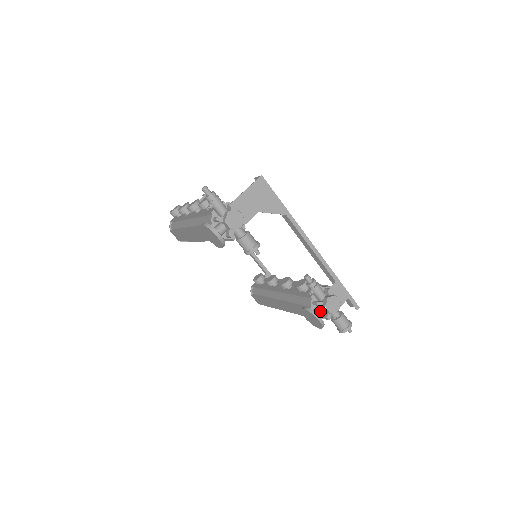
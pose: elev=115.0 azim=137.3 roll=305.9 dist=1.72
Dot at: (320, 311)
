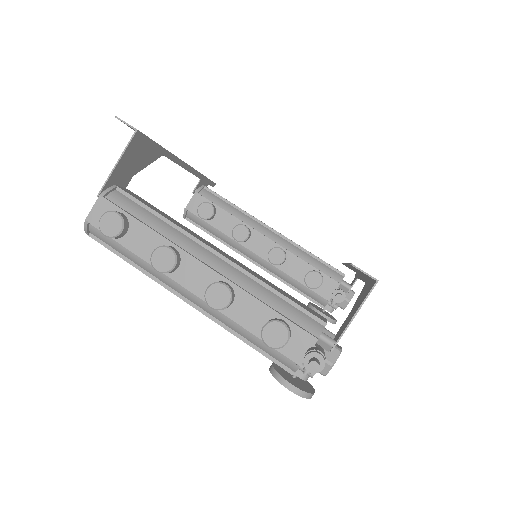
Dot at: occluded
